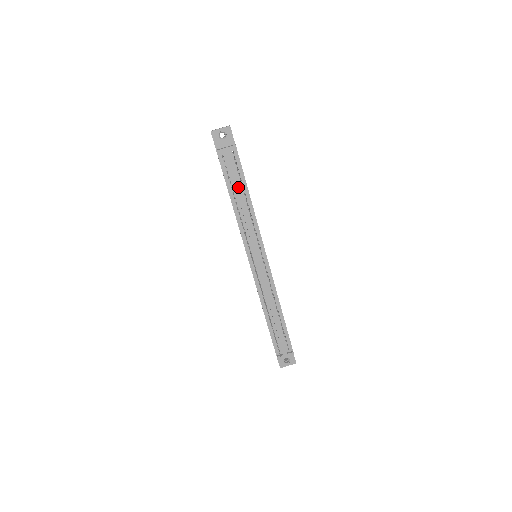
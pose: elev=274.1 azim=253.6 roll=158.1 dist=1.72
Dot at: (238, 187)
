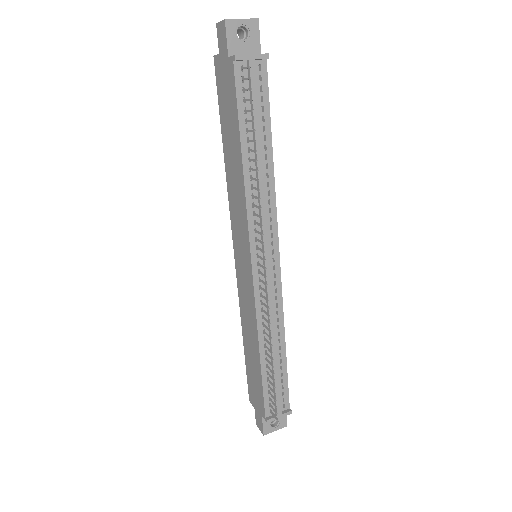
Dot at: (259, 131)
